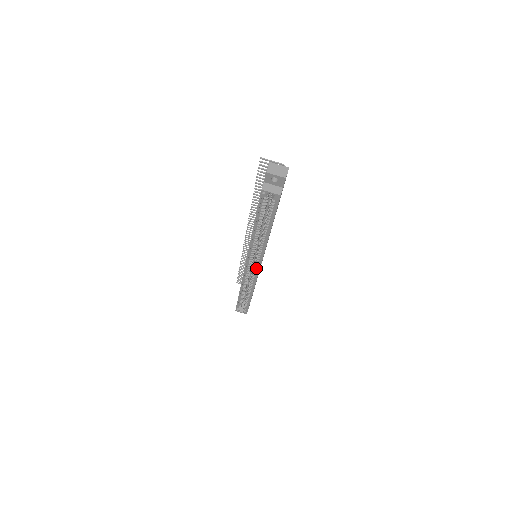
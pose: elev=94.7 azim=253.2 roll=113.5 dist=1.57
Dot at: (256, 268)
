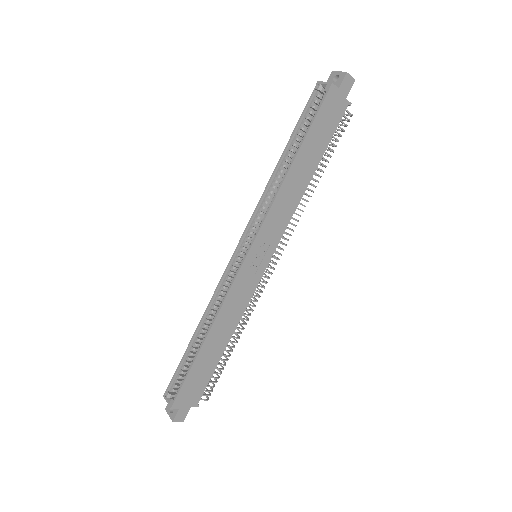
Dot at: (246, 255)
